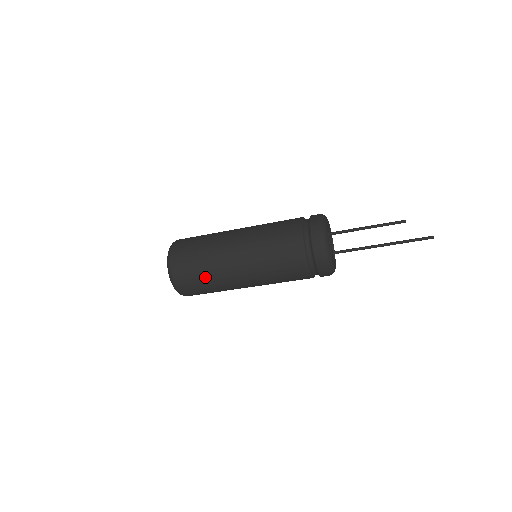
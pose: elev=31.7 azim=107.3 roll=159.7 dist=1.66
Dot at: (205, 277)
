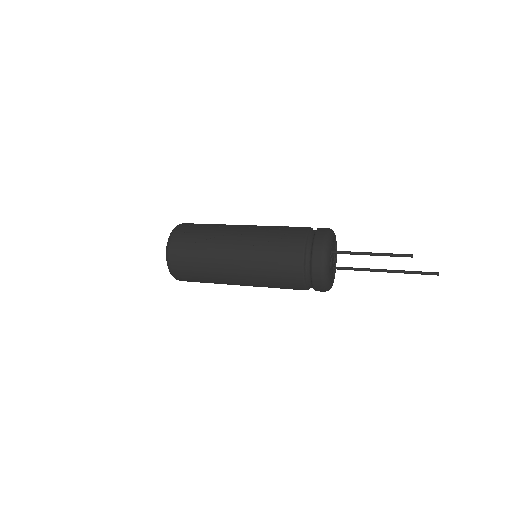
Dot at: (202, 272)
